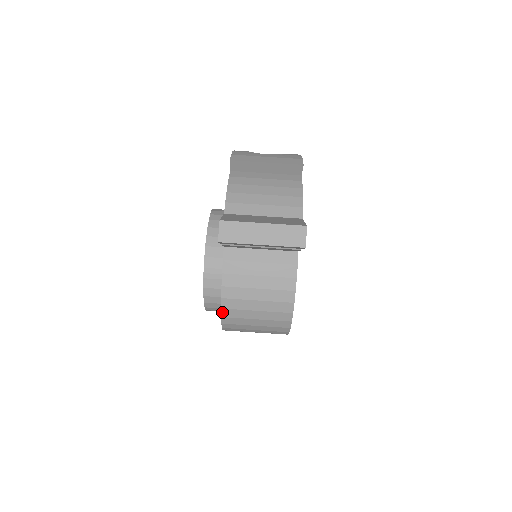
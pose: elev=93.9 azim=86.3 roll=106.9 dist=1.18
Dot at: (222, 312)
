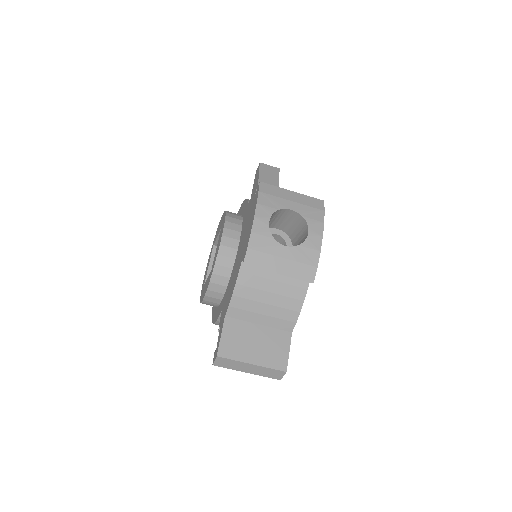
Dot at: occluded
